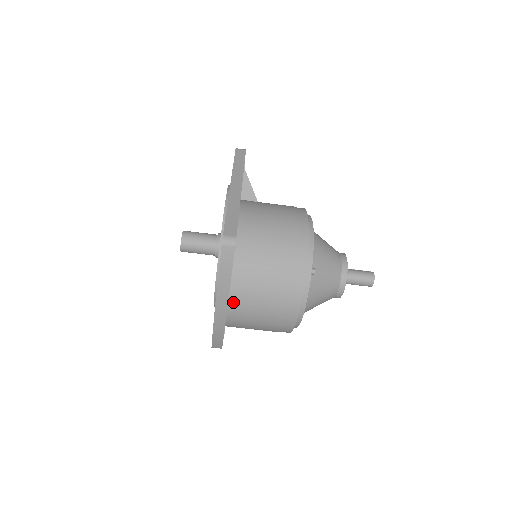
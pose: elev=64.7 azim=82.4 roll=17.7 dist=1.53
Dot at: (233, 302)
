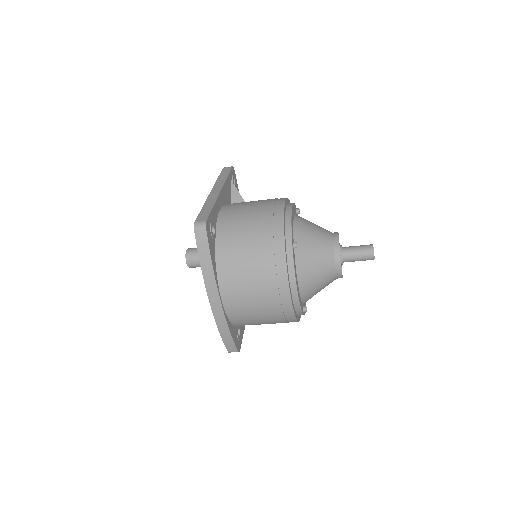
Dot at: (224, 289)
